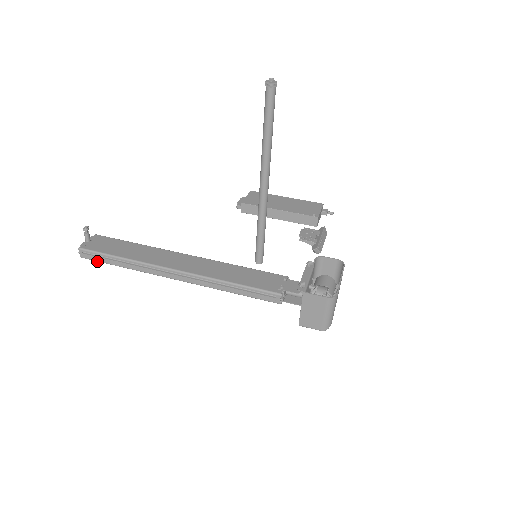
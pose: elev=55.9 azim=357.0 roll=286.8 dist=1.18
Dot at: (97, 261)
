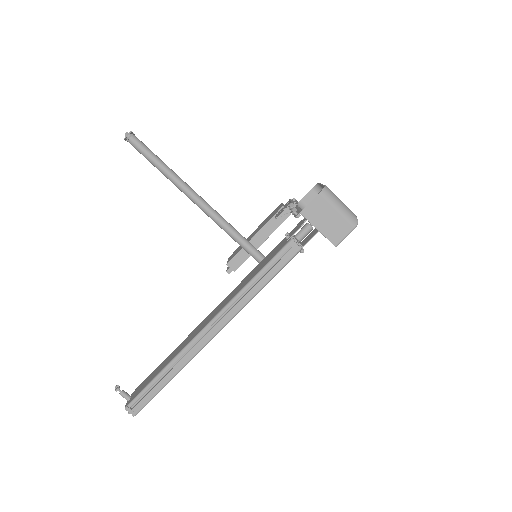
Dot at: occluded
